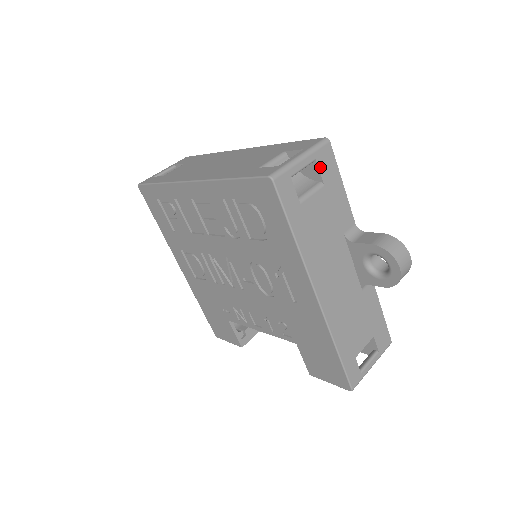
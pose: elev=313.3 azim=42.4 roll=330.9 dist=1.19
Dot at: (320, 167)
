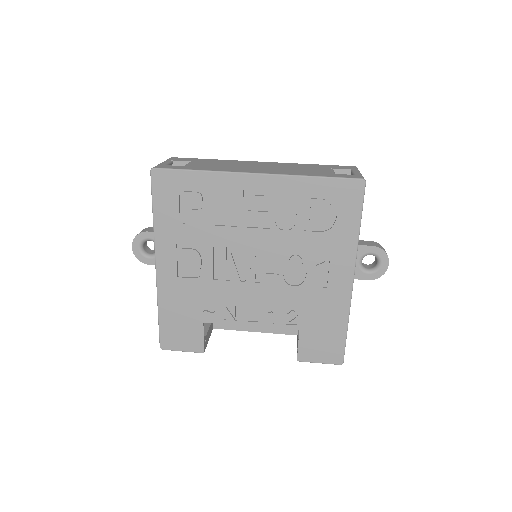
Dot at: occluded
